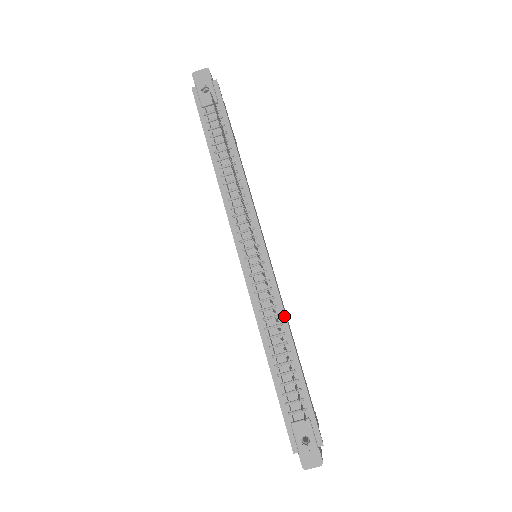
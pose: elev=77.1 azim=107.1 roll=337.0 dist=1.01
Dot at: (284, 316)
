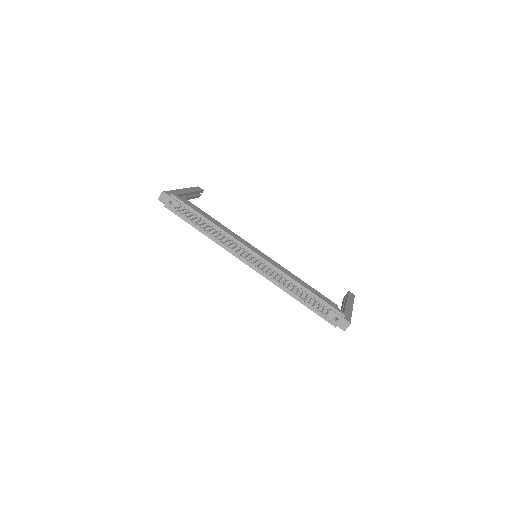
Dot at: (287, 276)
